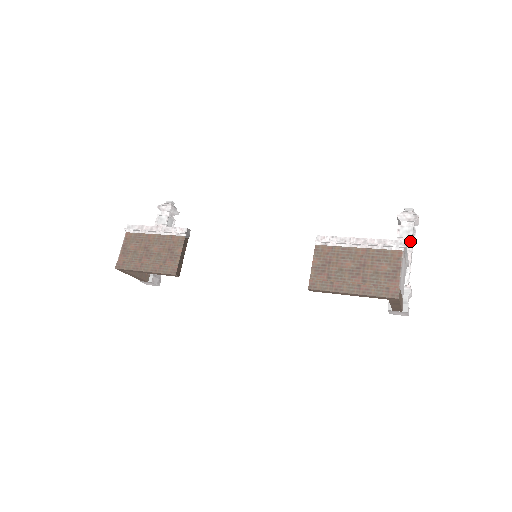
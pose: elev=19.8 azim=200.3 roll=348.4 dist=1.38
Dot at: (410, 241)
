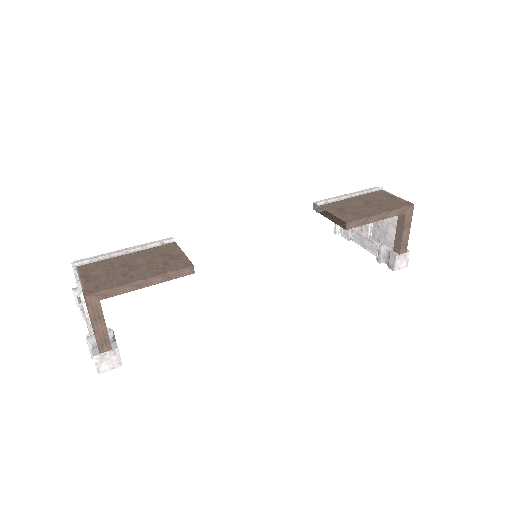
Dot at: occluded
